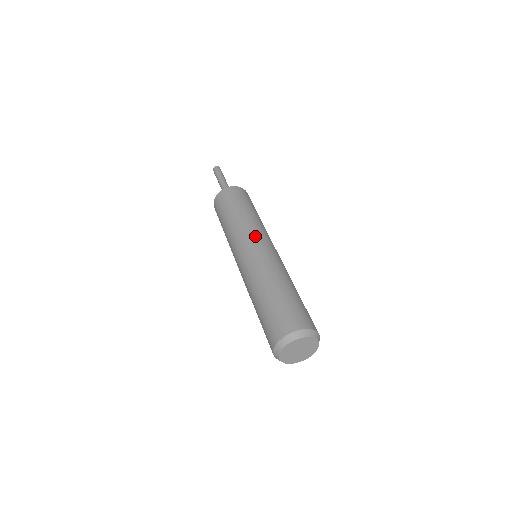
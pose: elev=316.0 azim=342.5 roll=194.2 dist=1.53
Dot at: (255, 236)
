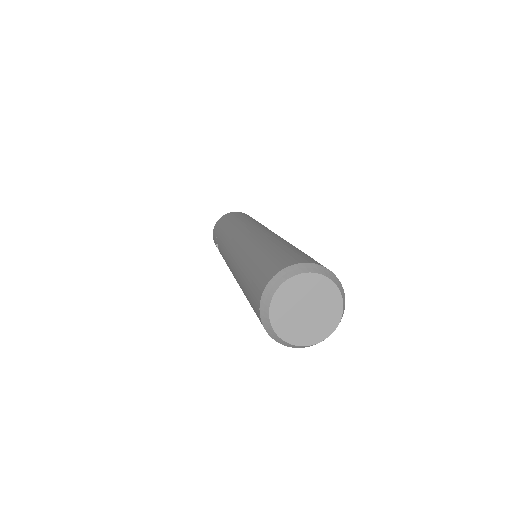
Dot at: occluded
